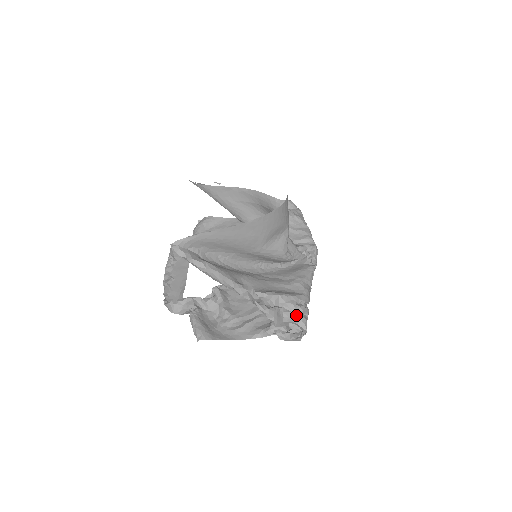
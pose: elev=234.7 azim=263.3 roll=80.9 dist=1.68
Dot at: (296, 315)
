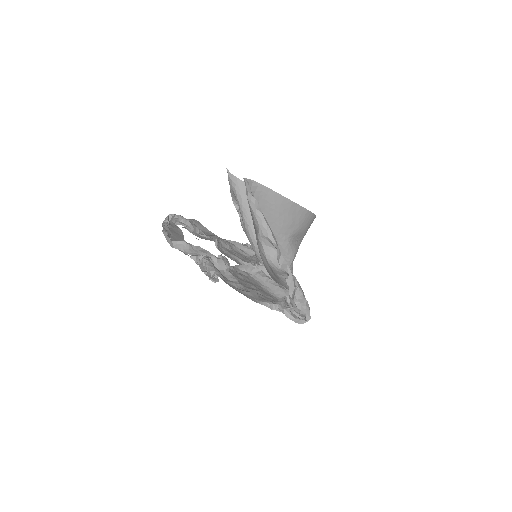
Dot at: (306, 300)
